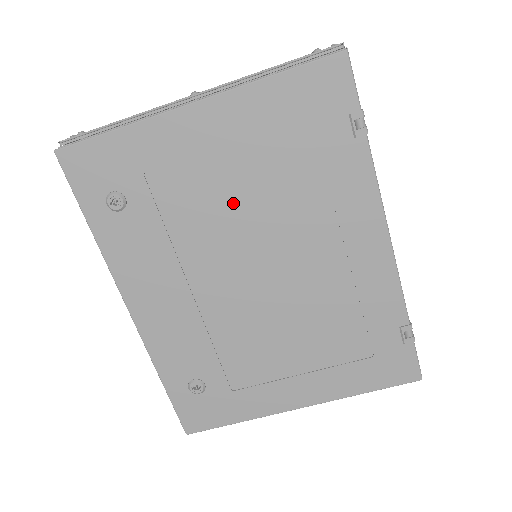
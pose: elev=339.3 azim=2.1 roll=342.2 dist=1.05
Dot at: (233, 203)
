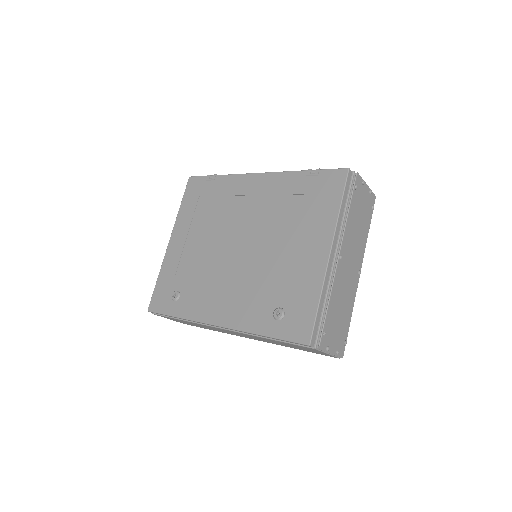
Dot at: (207, 242)
